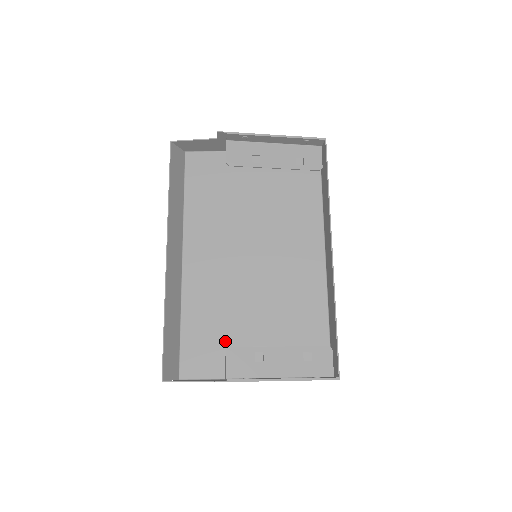
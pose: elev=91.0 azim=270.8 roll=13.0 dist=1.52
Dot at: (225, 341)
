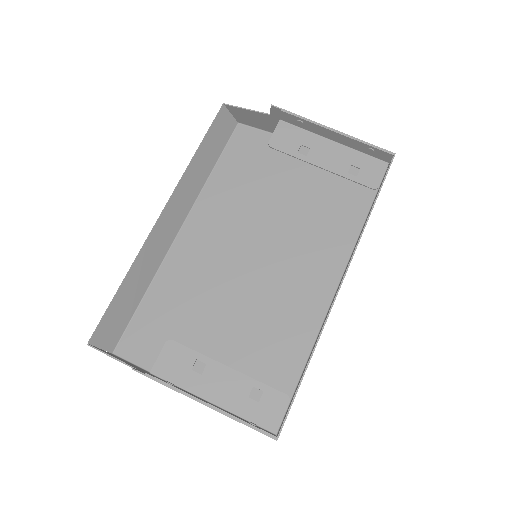
Dot at: (179, 335)
